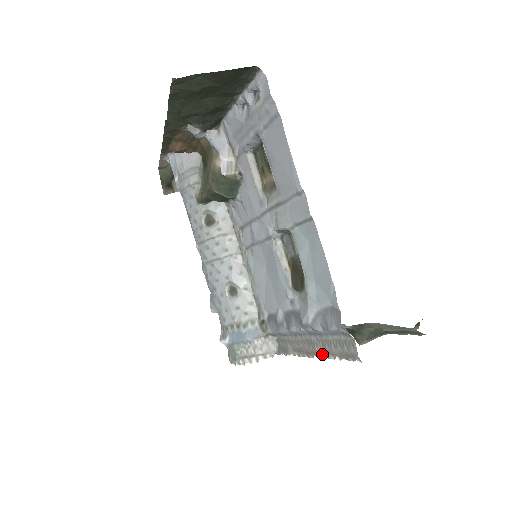
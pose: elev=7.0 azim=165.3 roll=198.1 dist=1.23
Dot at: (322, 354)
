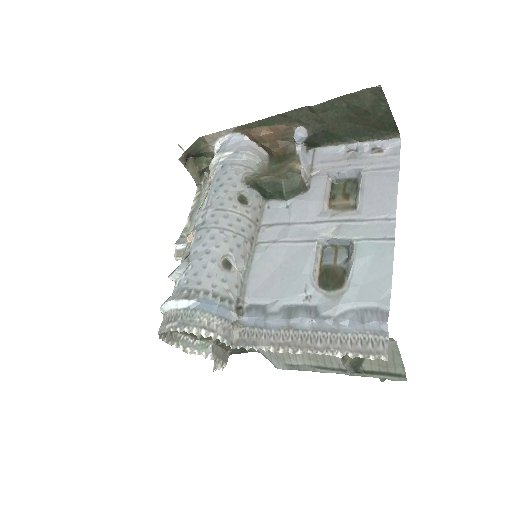
Dot at: (325, 350)
